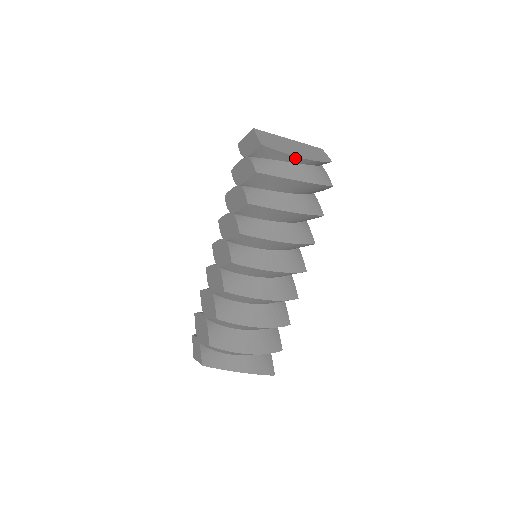
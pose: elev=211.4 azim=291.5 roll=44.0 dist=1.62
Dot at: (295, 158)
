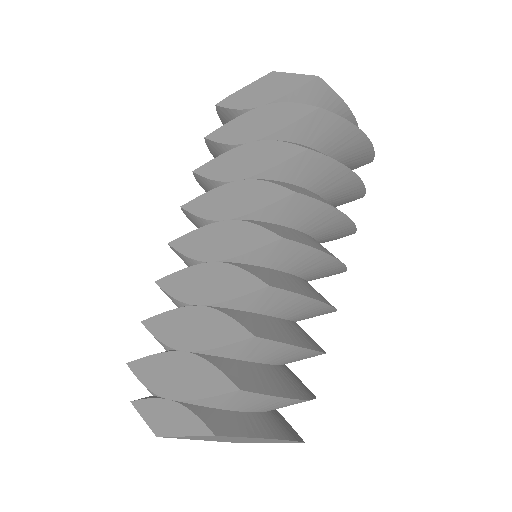
Dot at: (345, 111)
